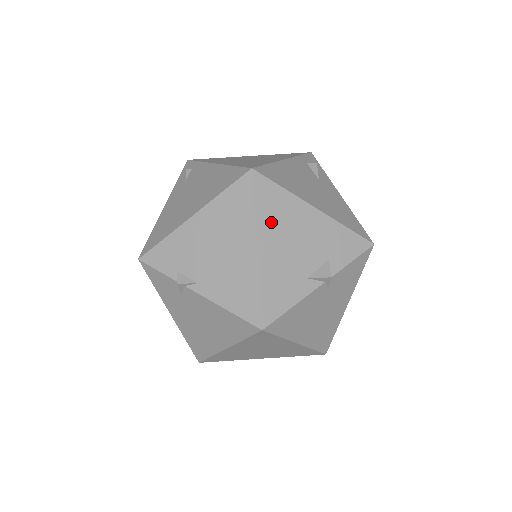
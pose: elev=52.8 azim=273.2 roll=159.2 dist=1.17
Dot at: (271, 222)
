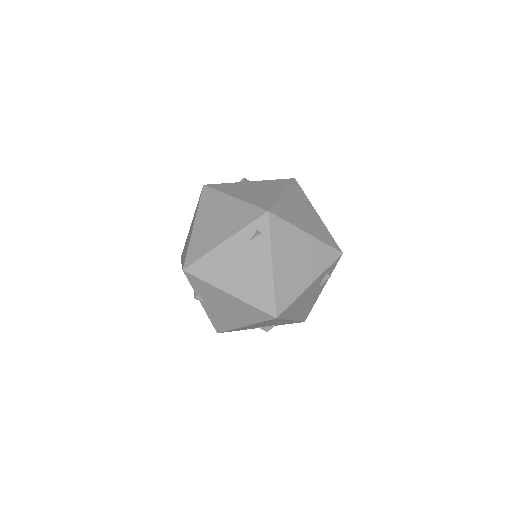
Dot at: (262, 323)
